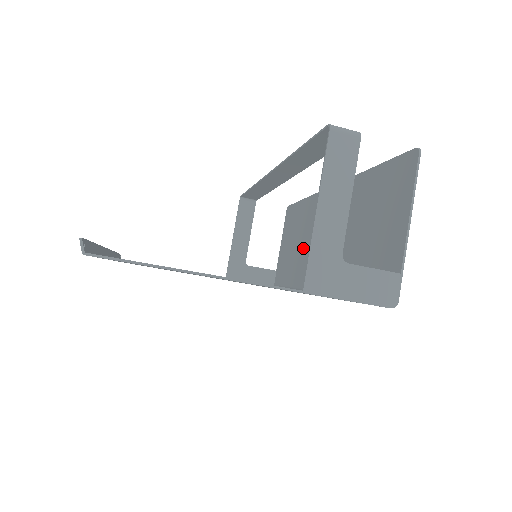
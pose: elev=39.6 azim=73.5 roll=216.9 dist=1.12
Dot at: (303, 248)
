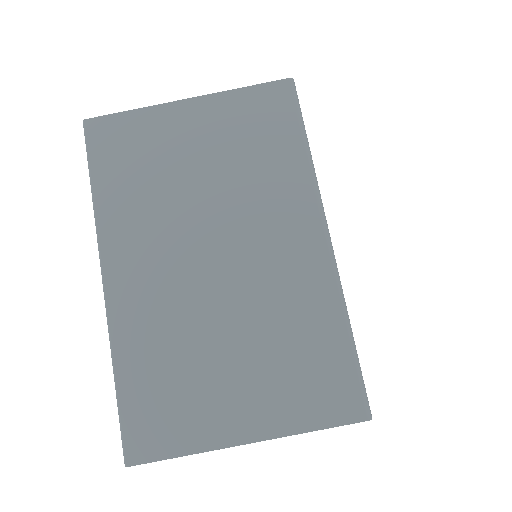
Dot at: occluded
